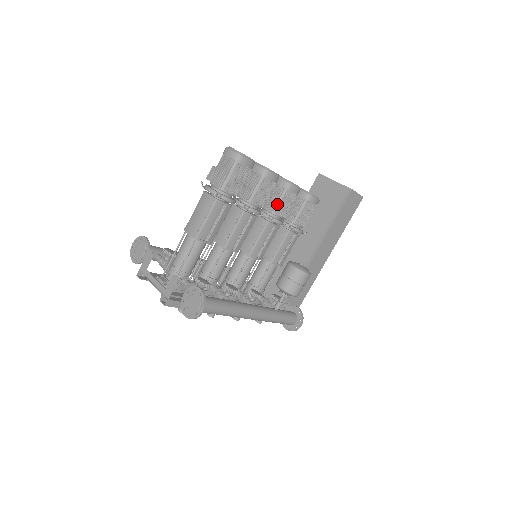
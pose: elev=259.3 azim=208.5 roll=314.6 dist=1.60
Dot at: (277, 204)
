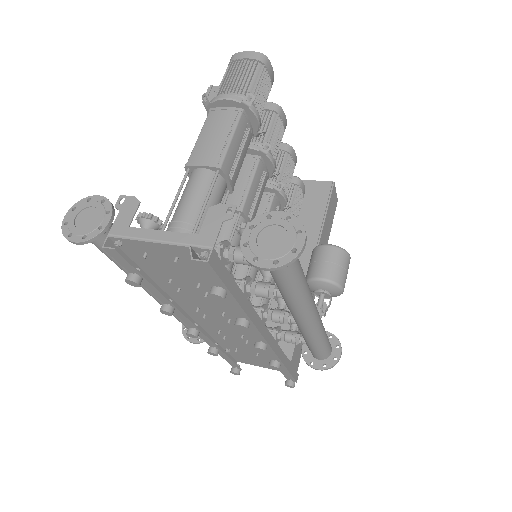
Dot at: (280, 172)
